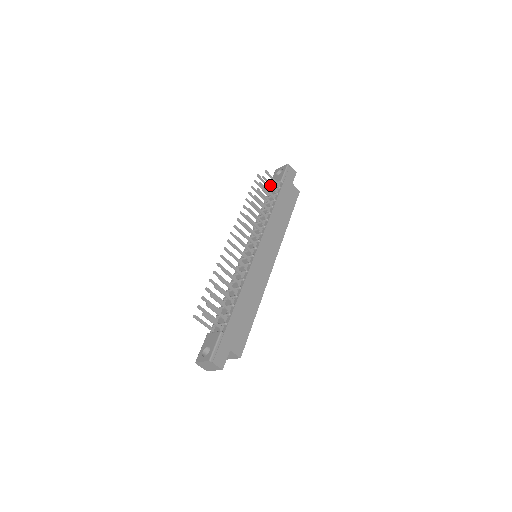
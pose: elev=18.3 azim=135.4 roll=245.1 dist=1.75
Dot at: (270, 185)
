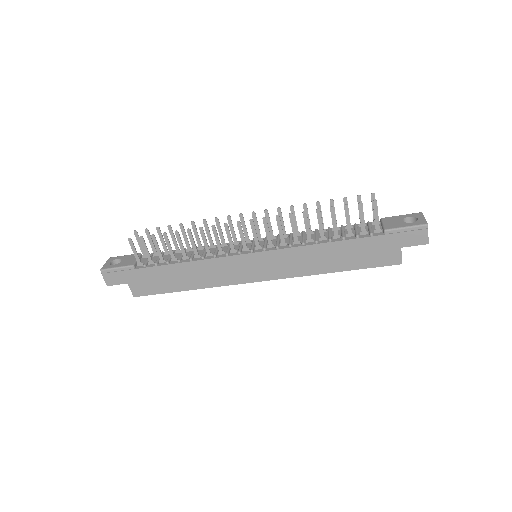
Dot at: (361, 219)
